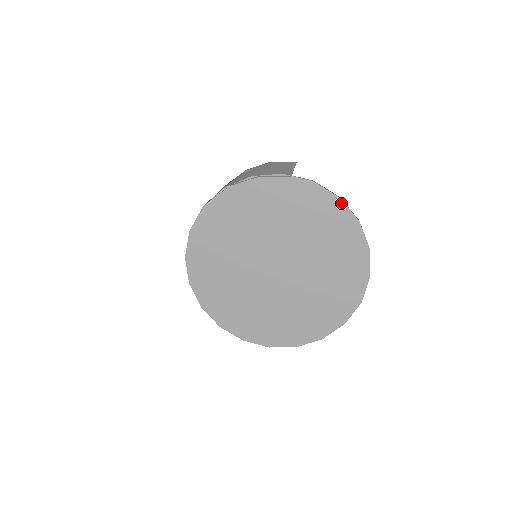
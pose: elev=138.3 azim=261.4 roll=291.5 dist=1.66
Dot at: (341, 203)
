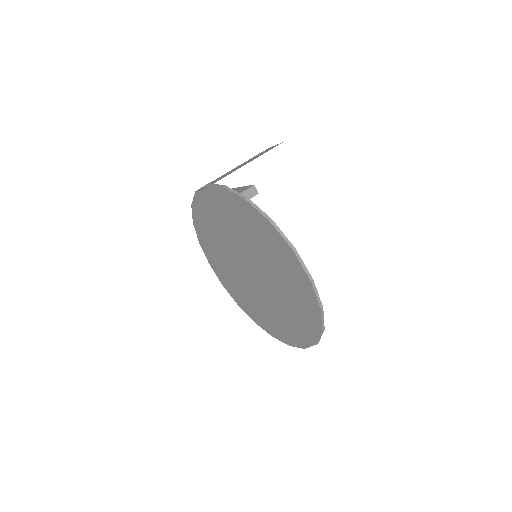
Dot at: (248, 204)
